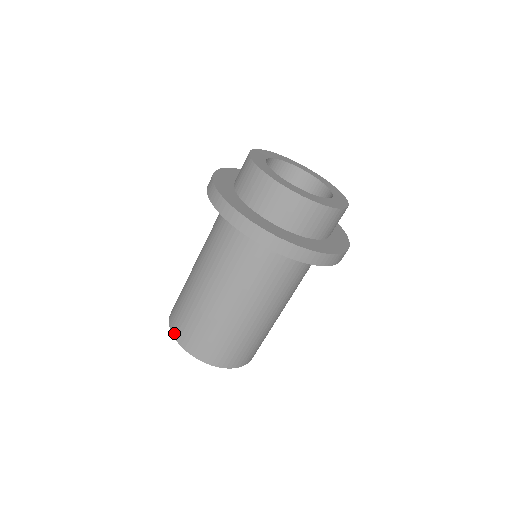
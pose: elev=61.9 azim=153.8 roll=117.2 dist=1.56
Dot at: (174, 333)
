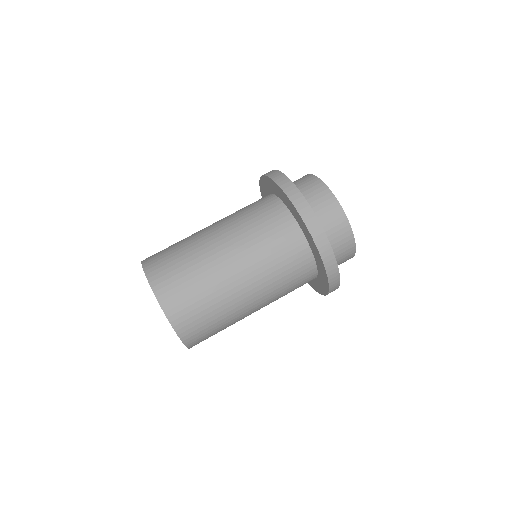
Dot at: occluded
